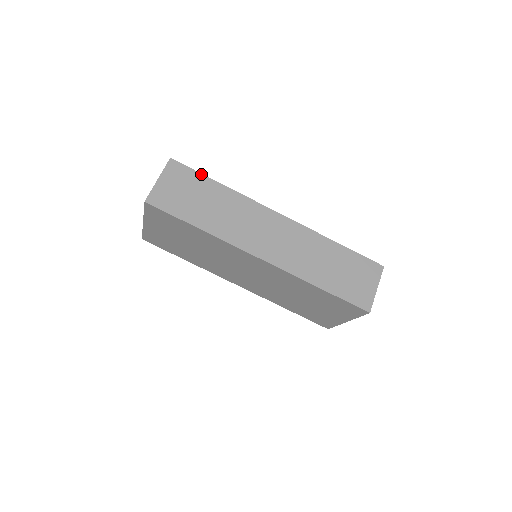
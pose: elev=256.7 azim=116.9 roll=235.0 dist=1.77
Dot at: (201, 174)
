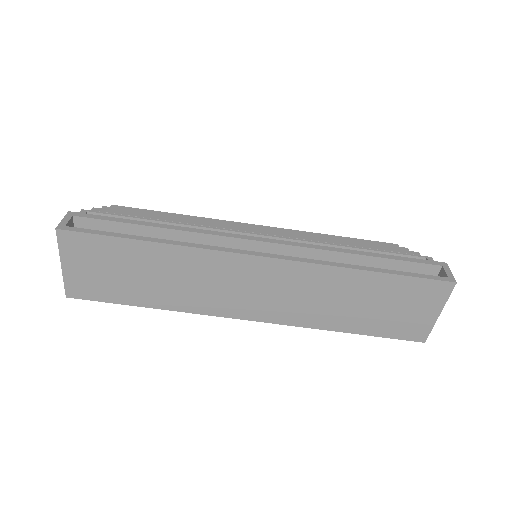
Dot at: (113, 237)
